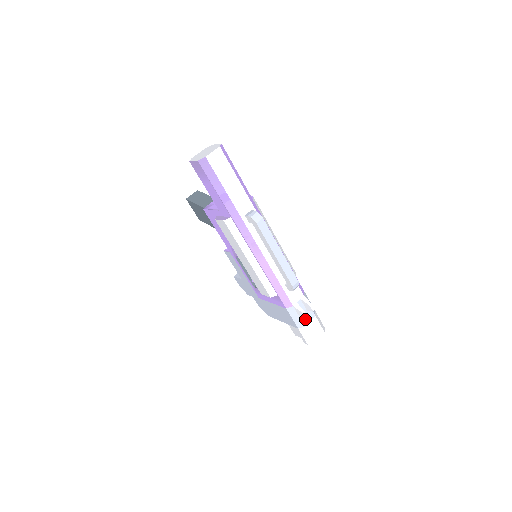
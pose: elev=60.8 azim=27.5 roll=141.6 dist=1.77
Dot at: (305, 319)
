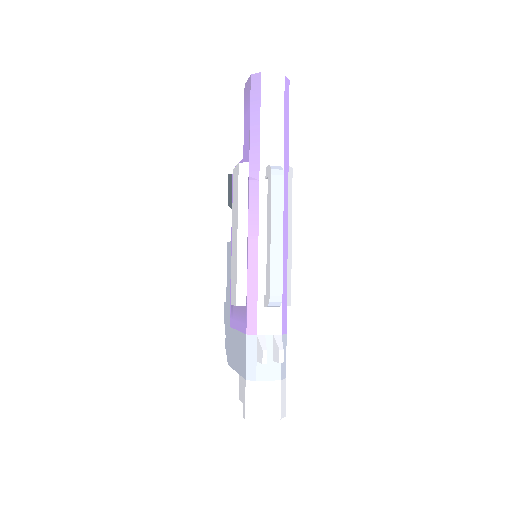
Dot at: (263, 370)
